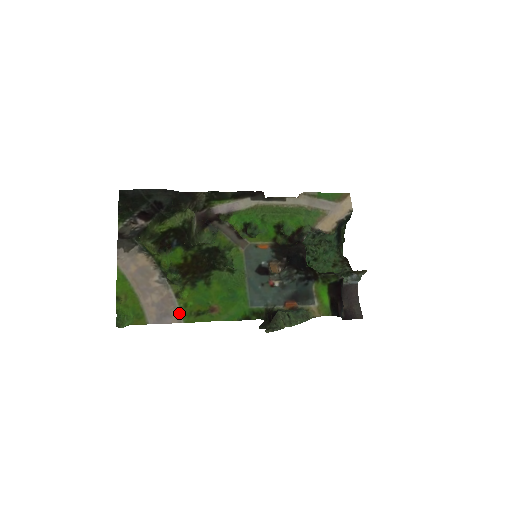
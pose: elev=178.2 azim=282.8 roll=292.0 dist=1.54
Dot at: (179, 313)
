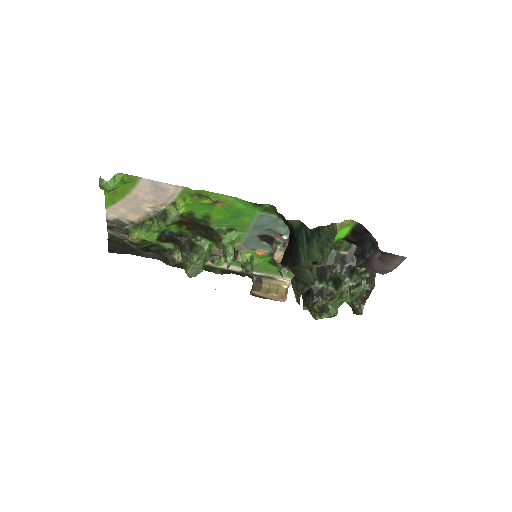
Dot at: (177, 193)
